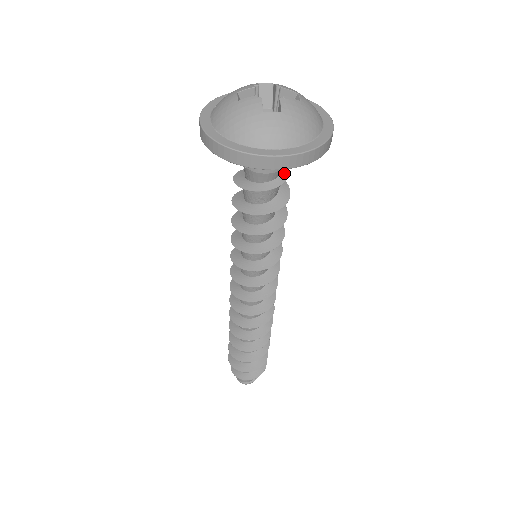
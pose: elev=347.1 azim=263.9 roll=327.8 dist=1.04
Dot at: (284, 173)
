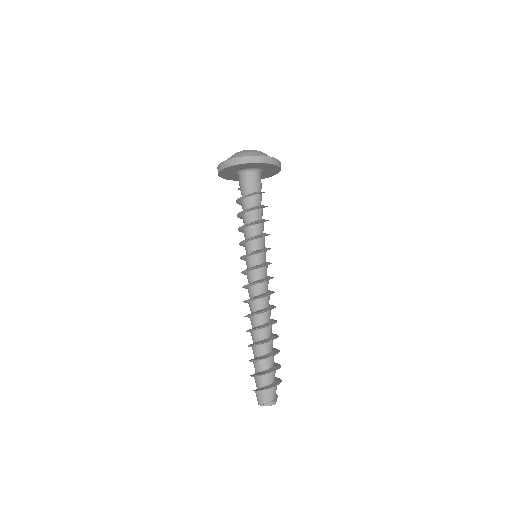
Dot at: occluded
